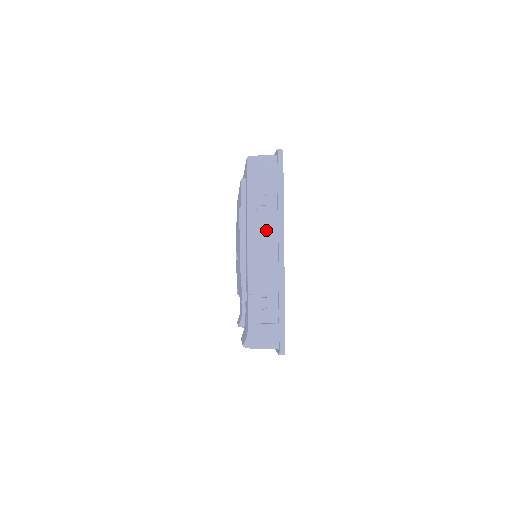
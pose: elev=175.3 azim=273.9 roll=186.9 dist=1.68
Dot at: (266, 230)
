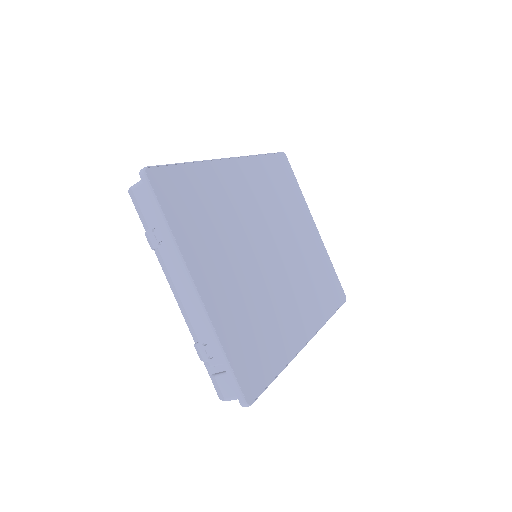
Dot at: (174, 269)
